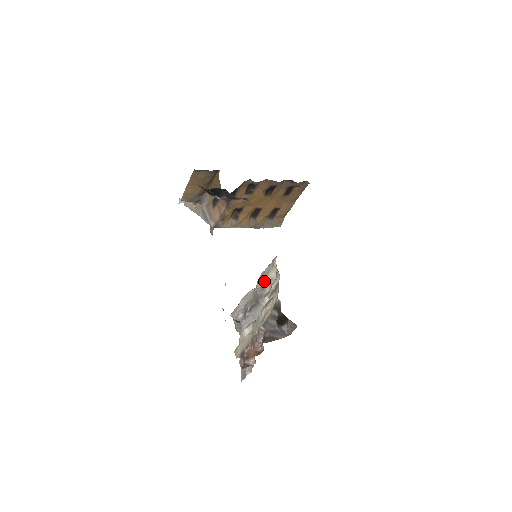
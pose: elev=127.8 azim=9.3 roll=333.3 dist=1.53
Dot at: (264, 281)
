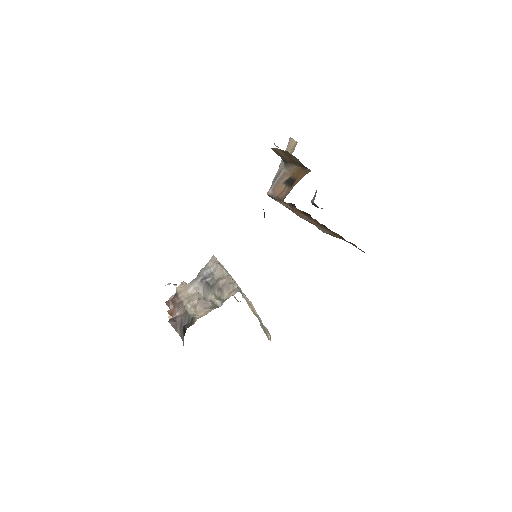
Dot at: (223, 287)
